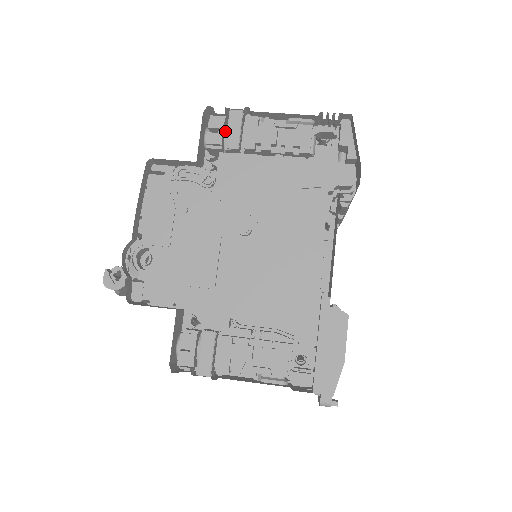
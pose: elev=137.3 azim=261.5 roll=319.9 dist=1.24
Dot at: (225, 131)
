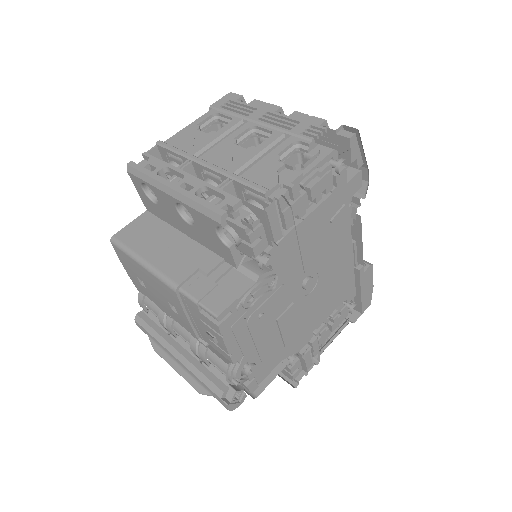
Dot at: occluded
